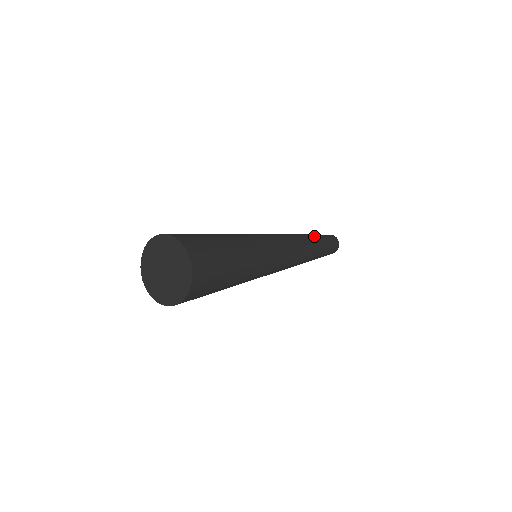
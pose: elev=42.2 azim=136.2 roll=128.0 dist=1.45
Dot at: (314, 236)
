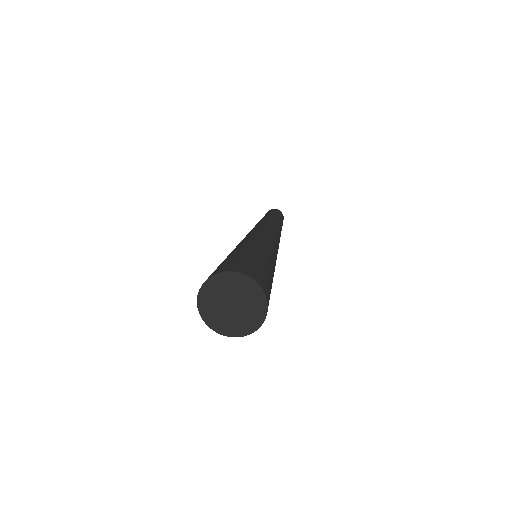
Dot at: (279, 221)
